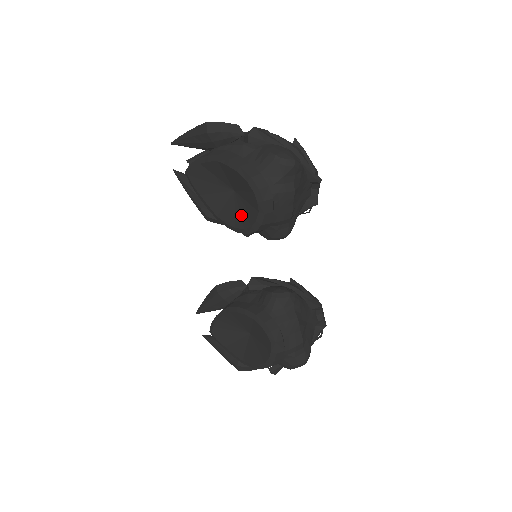
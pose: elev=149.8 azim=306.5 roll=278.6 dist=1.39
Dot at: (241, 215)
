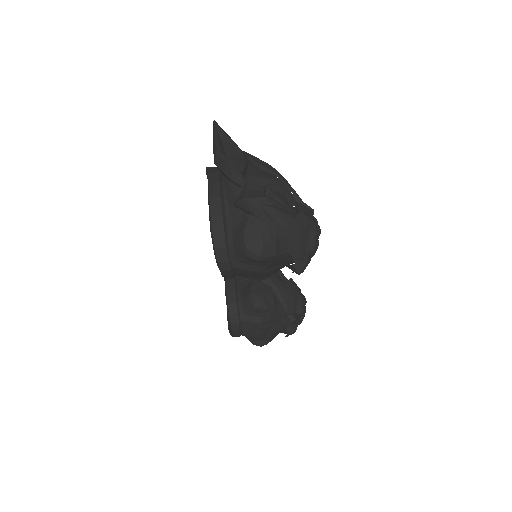
Dot at: occluded
